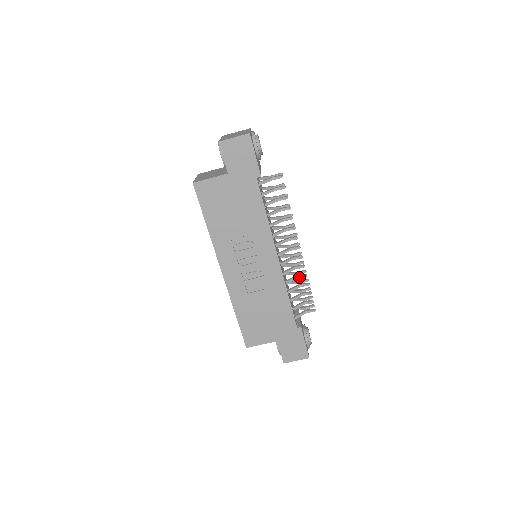
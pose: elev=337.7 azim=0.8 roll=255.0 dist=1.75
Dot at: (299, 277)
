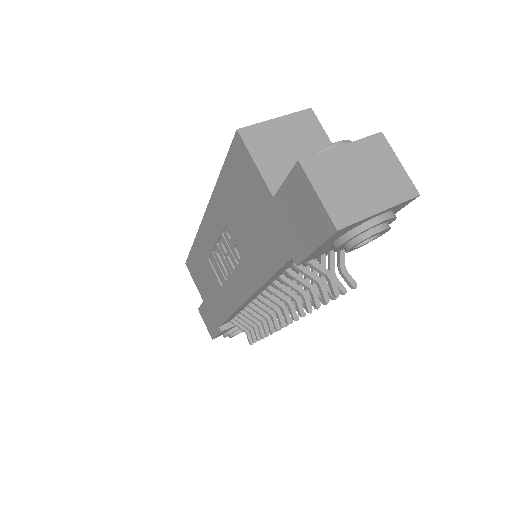
Dot at: (262, 324)
